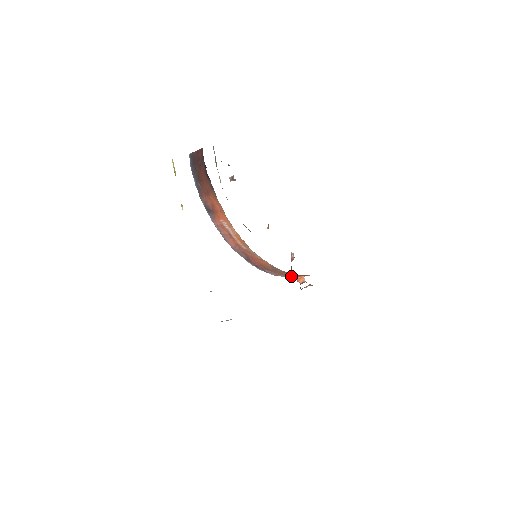
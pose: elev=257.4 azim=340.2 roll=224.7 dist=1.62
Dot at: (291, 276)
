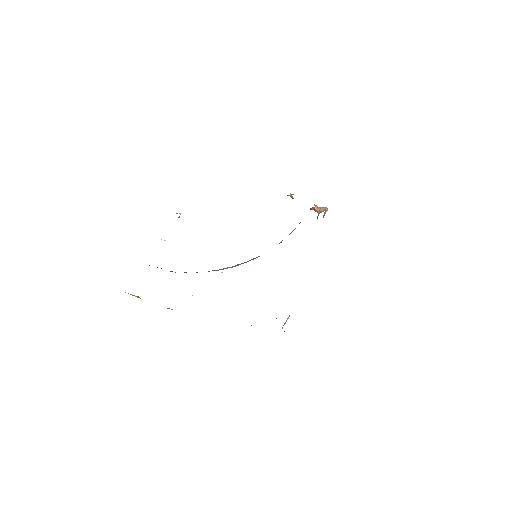
Dot at: occluded
